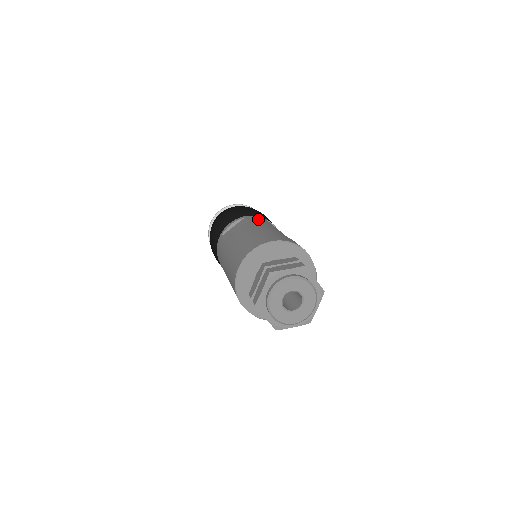
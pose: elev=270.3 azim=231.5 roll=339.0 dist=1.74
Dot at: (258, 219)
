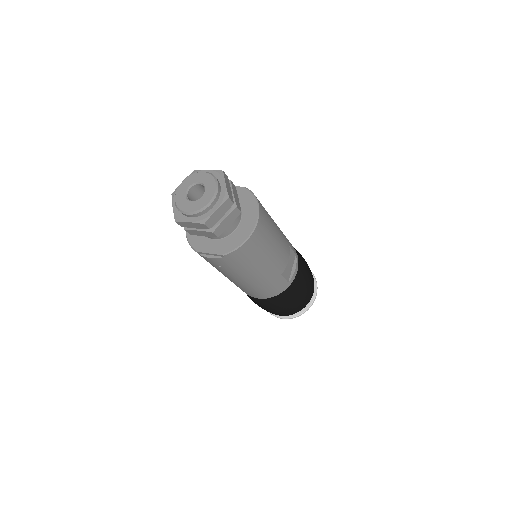
Dot at: occluded
